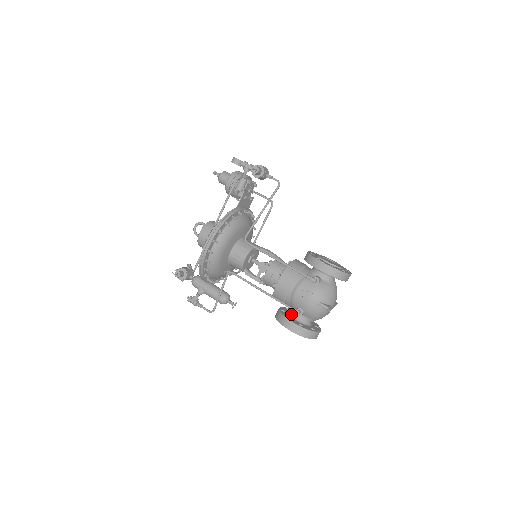
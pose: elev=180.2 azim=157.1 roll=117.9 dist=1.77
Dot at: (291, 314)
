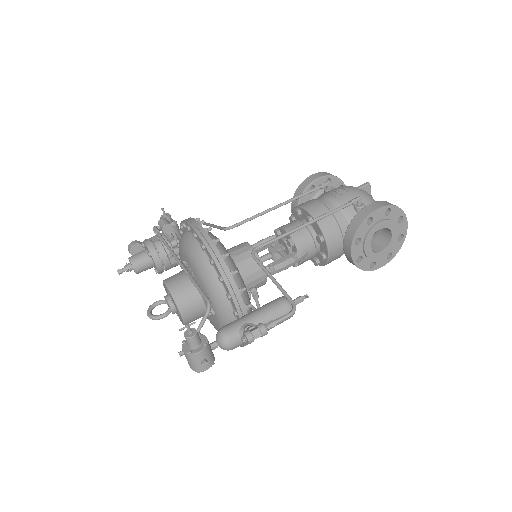
Dot at: occluded
